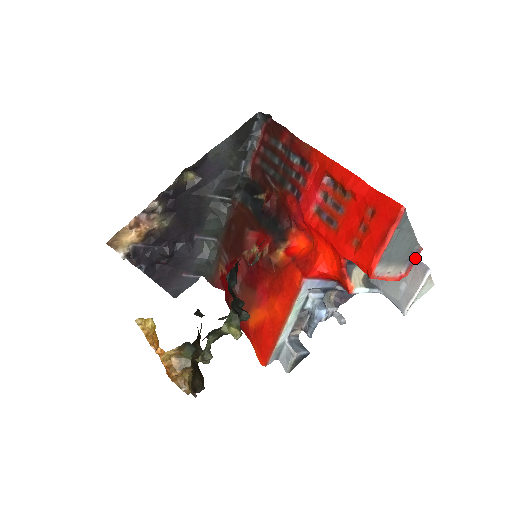
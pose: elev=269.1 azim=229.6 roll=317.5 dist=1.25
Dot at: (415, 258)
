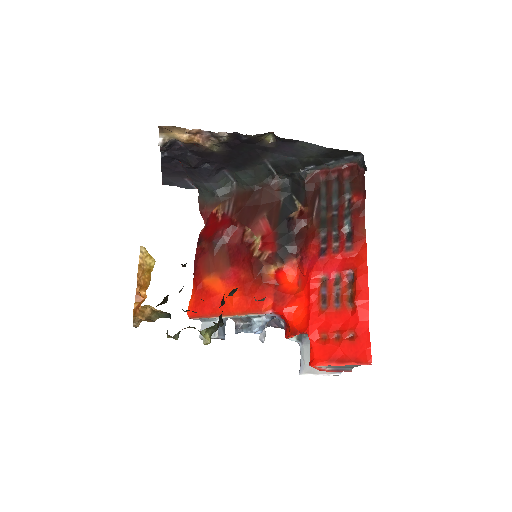
Dot at: (342, 371)
